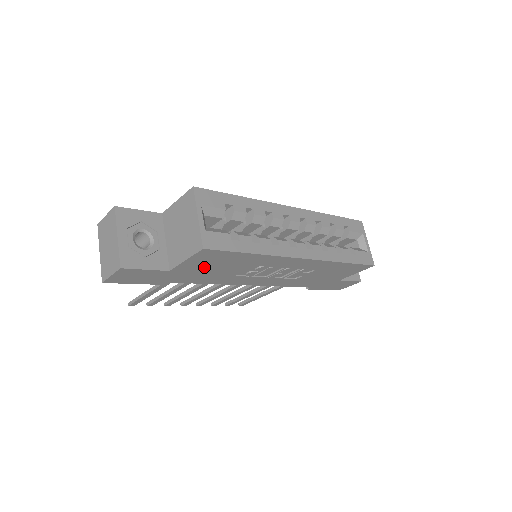
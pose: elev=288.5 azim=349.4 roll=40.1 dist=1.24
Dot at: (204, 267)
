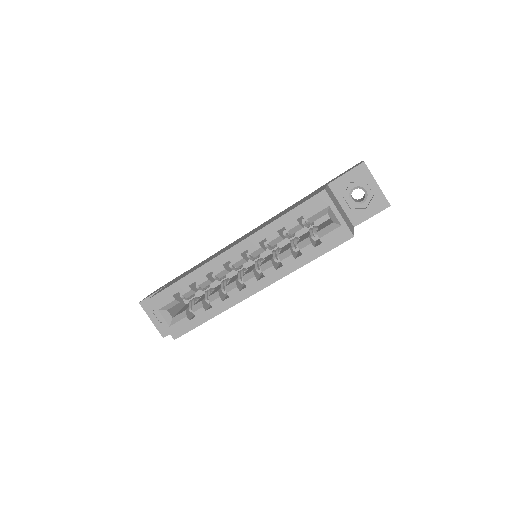
Dot at: occluded
